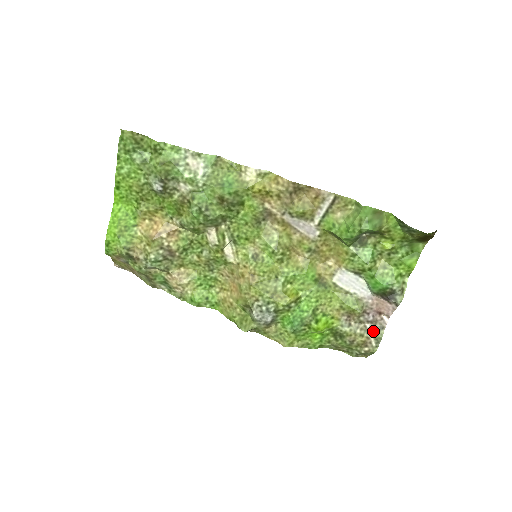
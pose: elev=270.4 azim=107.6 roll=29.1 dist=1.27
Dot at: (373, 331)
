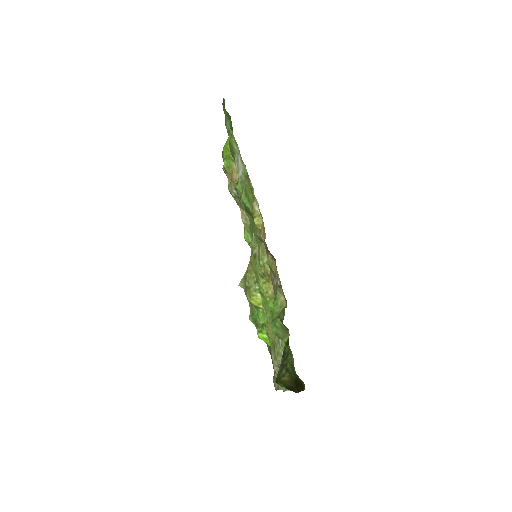
Dot at: occluded
